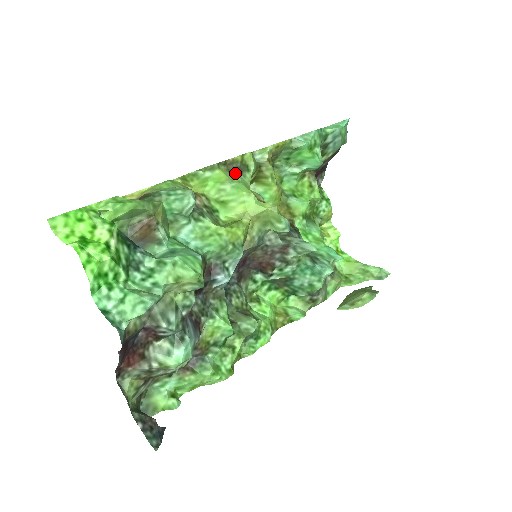
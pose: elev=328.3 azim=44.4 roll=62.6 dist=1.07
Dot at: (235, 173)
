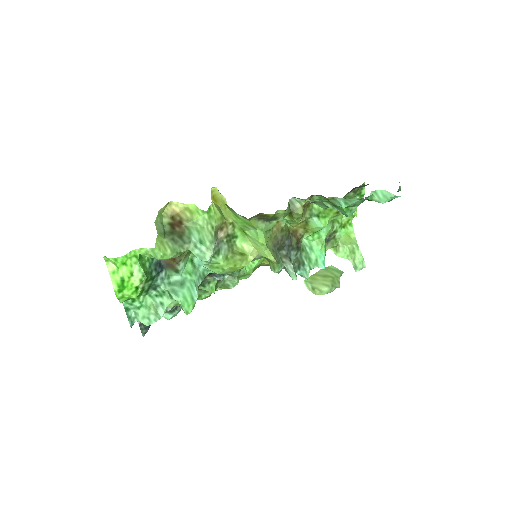
Dot at: (263, 221)
